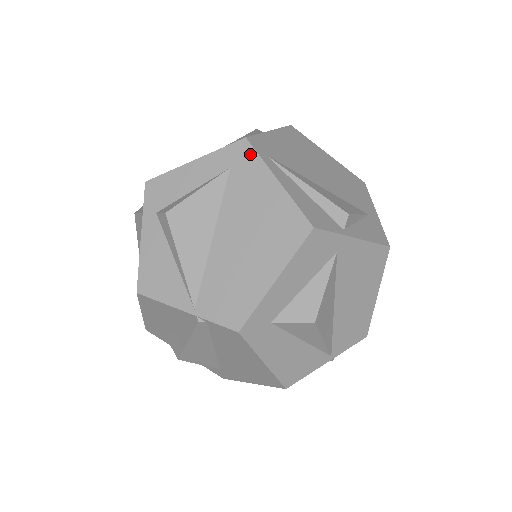
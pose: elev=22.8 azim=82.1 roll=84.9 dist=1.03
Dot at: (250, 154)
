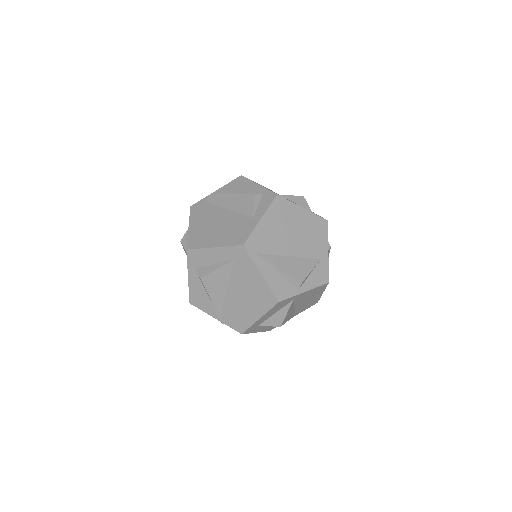
Dot at: (246, 255)
